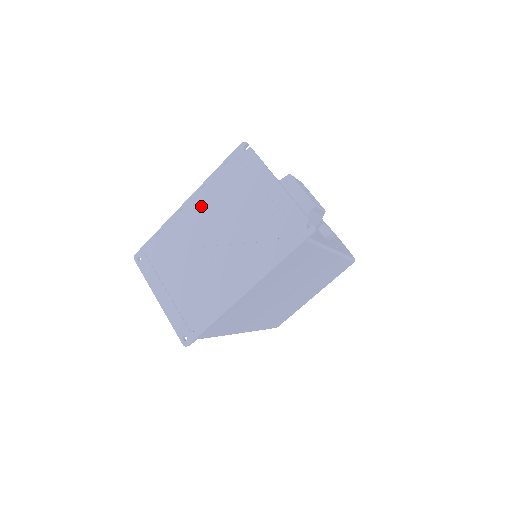
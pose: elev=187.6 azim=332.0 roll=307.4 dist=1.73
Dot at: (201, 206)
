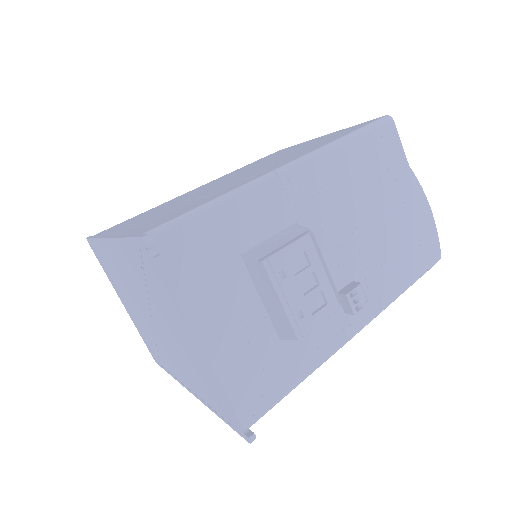
Dot at: (124, 264)
